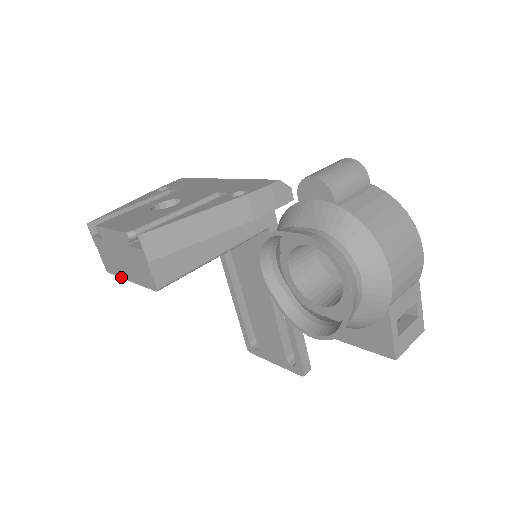
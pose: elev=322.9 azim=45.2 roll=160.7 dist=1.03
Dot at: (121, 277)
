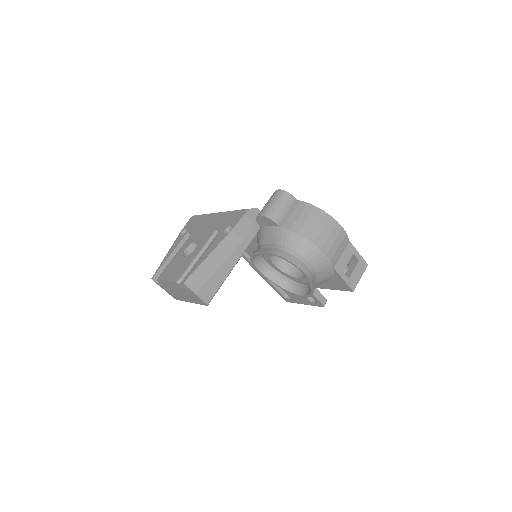
Dot at: (185, 301)
